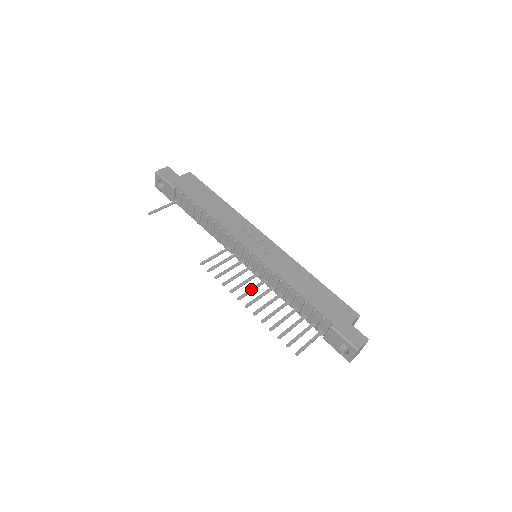
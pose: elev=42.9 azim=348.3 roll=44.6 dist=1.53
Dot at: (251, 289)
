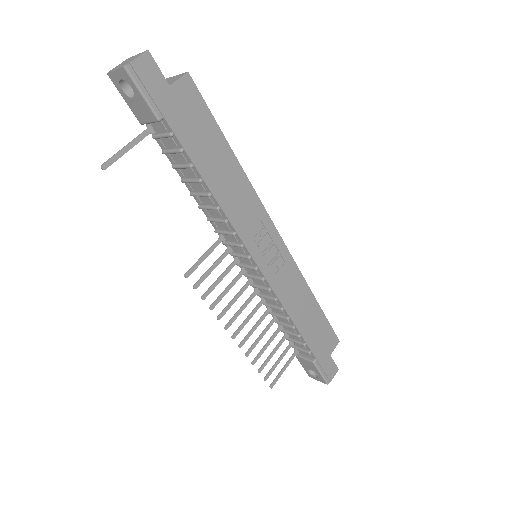
Dot at: (241, 309)
